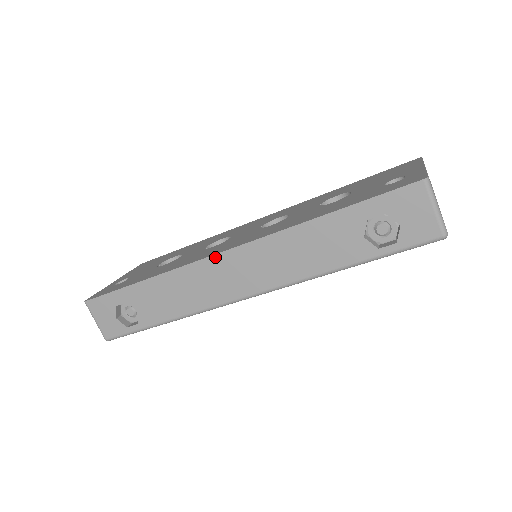
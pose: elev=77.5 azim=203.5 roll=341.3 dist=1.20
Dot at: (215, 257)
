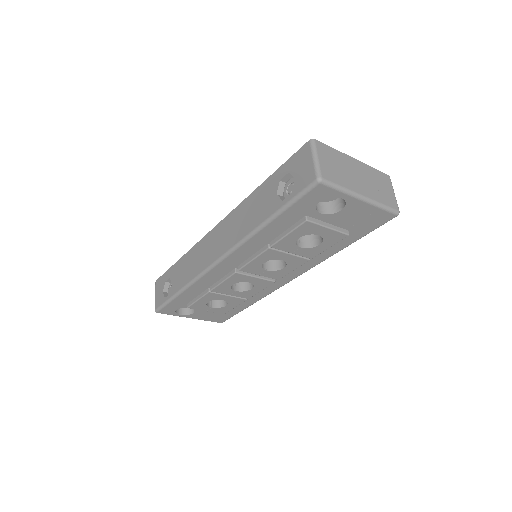
Dot at: (211, 232)
